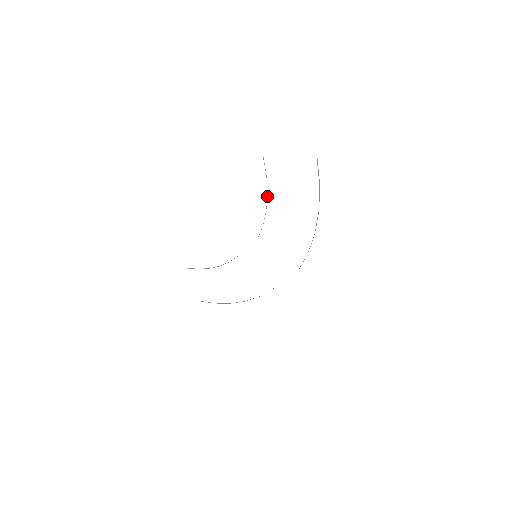
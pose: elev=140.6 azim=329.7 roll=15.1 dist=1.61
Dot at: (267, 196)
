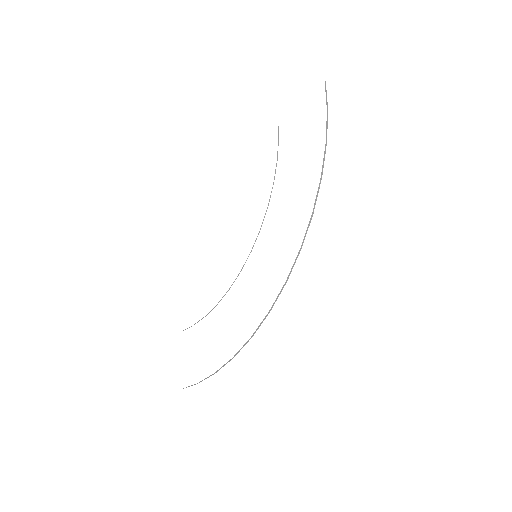
Dot at: occluded
